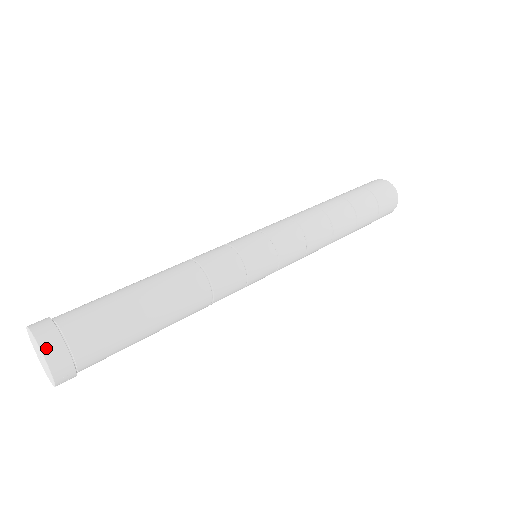
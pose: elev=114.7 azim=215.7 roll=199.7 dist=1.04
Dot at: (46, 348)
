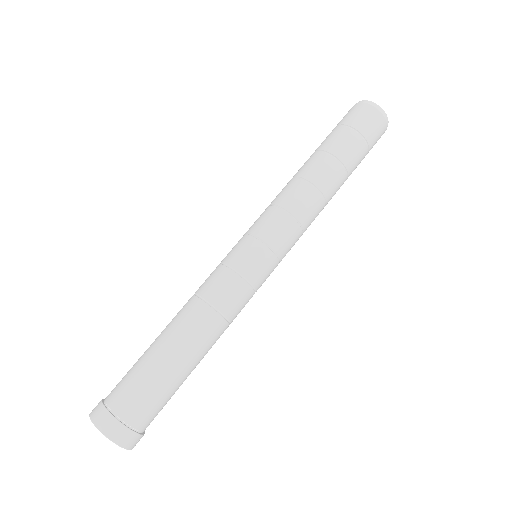
Dot at: (112, 436)
